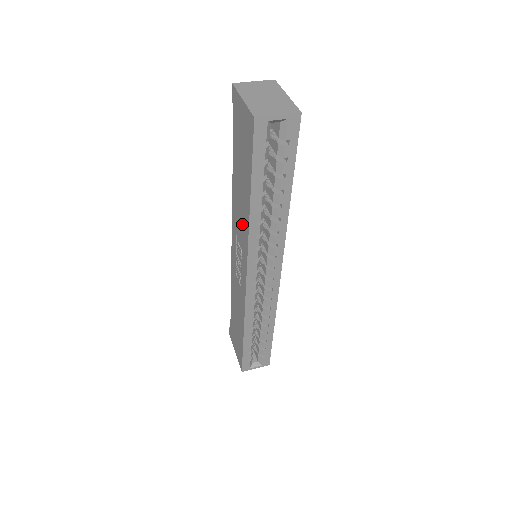
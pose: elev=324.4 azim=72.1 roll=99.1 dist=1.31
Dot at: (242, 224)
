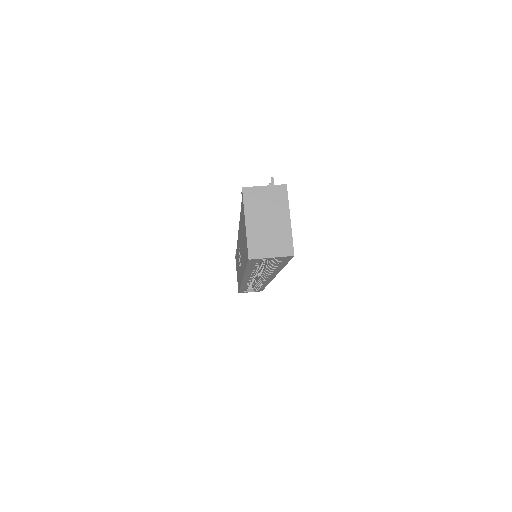
Dot at: occluded
